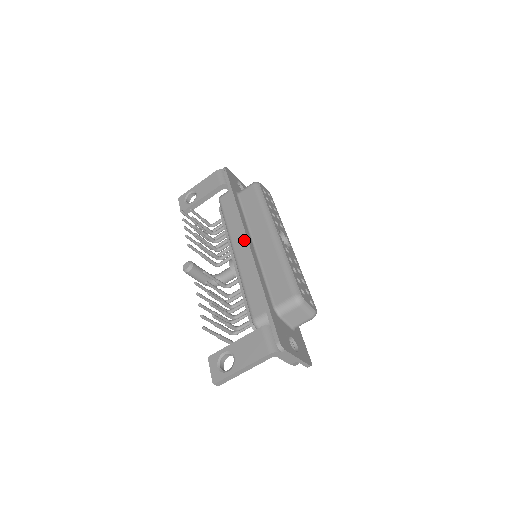
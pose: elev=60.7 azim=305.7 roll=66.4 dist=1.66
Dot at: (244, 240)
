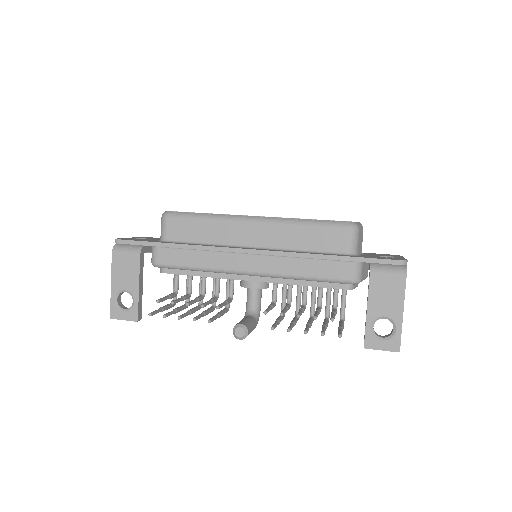
Dot at: (247, 253)
